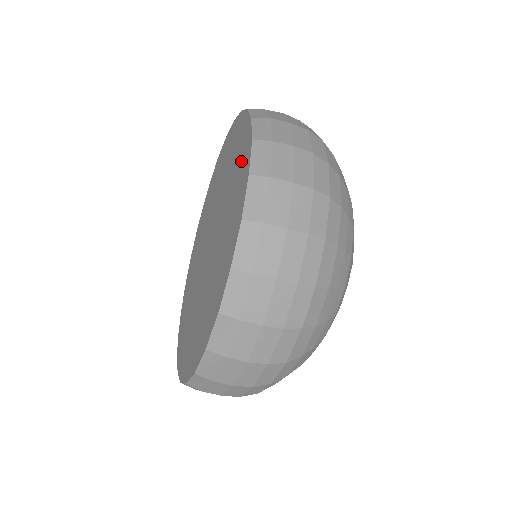
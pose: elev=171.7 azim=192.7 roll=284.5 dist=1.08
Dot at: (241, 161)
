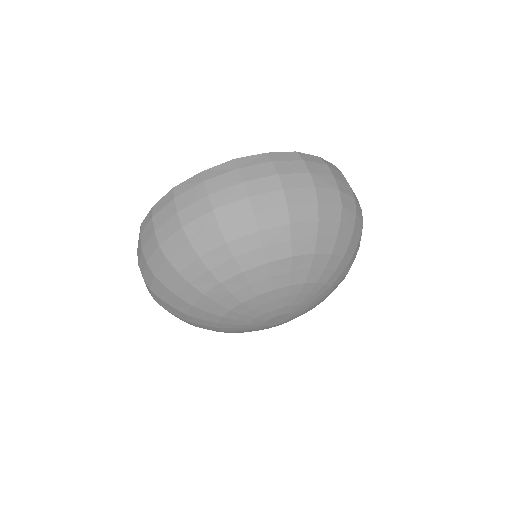
Dot at: occluded
